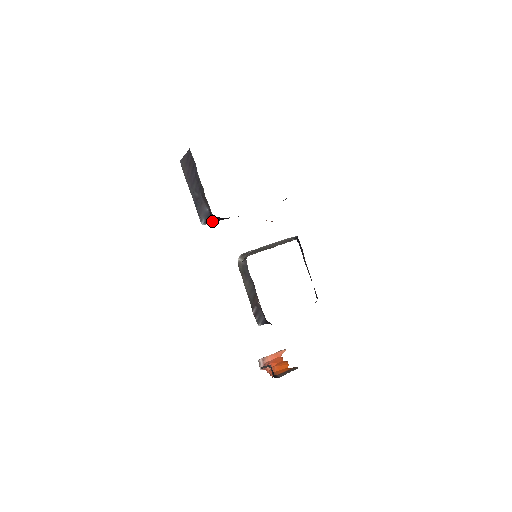
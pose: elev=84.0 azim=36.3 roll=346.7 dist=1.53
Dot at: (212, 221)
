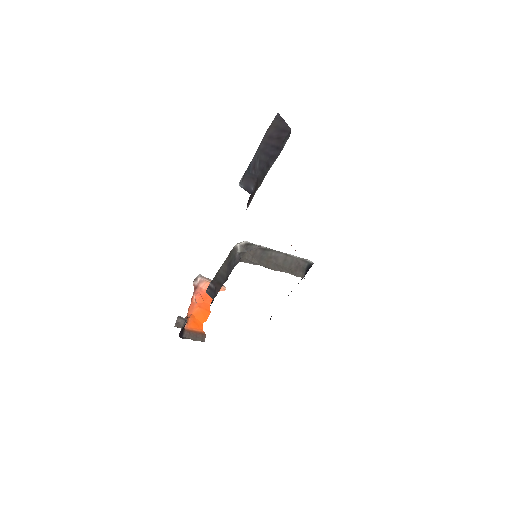
Dot at: occluded
